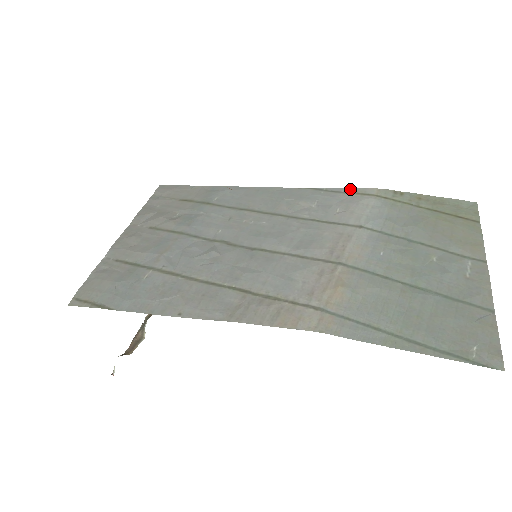
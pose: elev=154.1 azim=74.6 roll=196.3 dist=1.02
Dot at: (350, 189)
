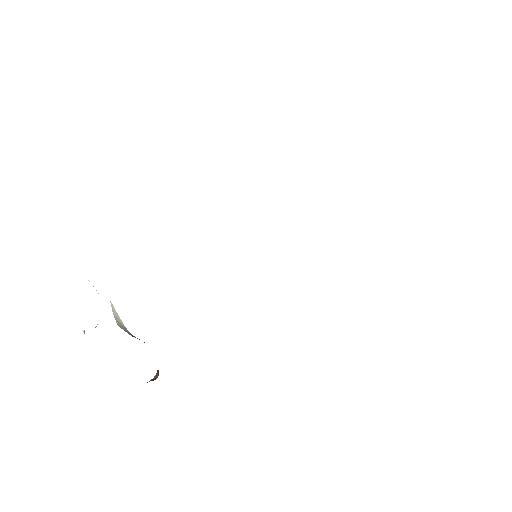
Dot at: occluded
